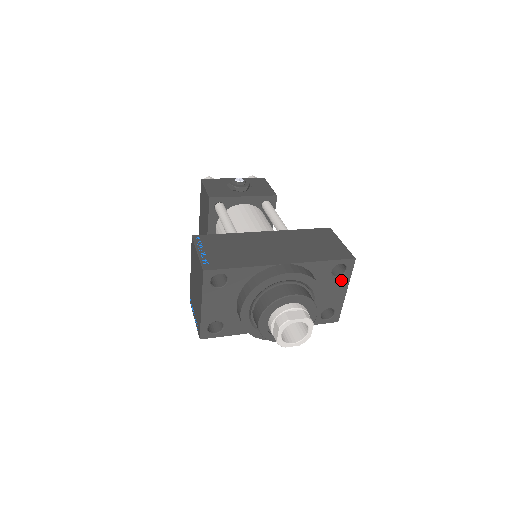
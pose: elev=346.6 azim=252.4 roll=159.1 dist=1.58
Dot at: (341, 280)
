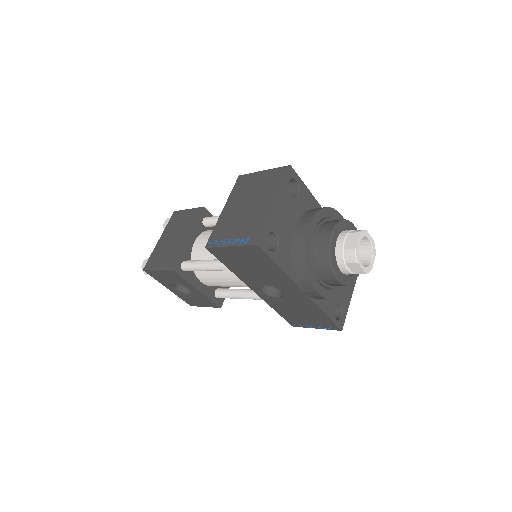
Dot at: occluded
